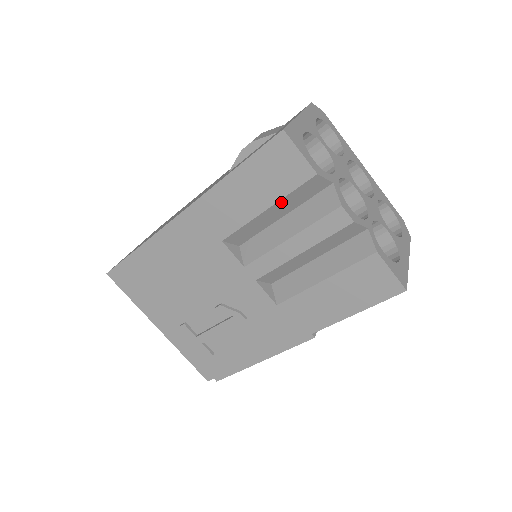
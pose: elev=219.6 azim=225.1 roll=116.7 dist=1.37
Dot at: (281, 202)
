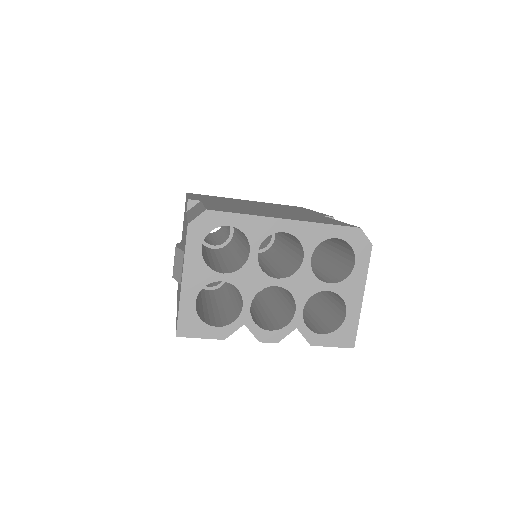
Dot at: occluded
